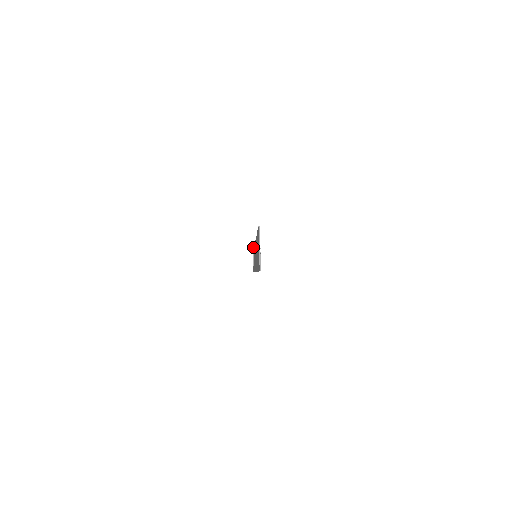
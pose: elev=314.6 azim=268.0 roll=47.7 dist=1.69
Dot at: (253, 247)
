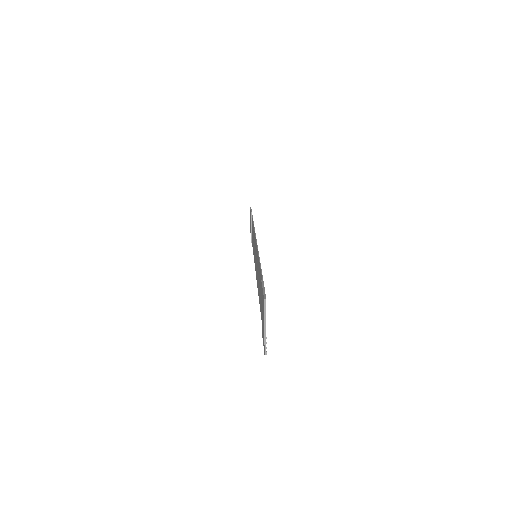
Dot at: (251, 213)
